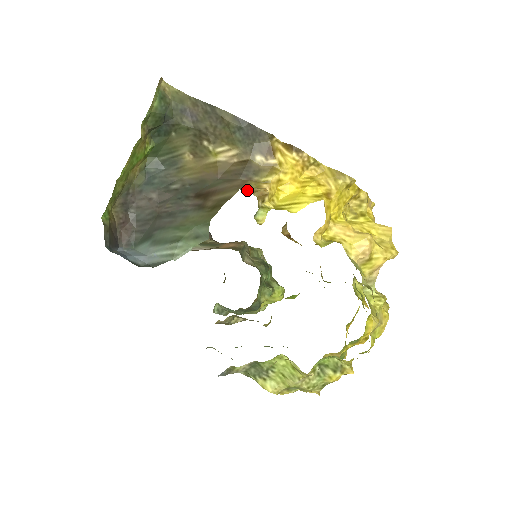
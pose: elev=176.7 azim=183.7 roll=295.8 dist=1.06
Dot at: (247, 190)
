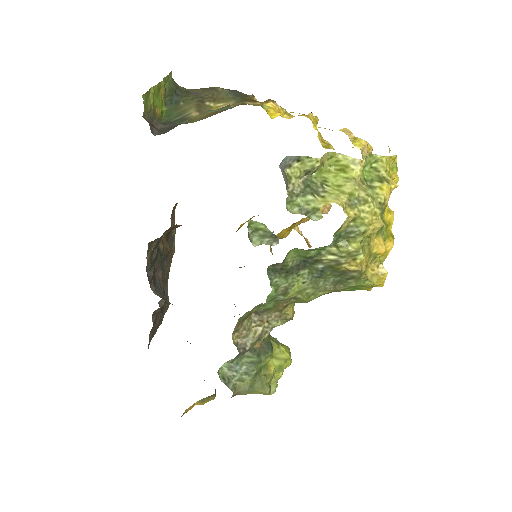
Dot at: occluded
